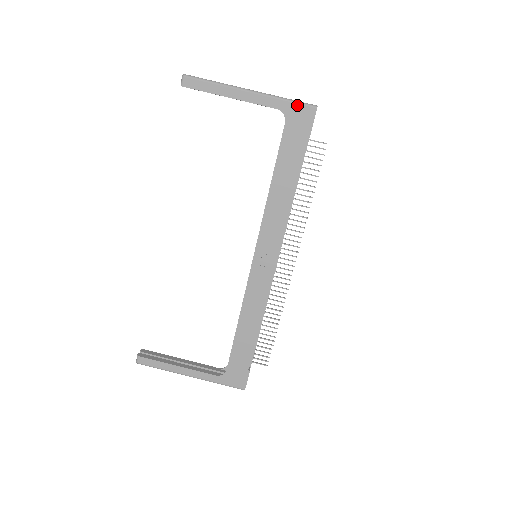
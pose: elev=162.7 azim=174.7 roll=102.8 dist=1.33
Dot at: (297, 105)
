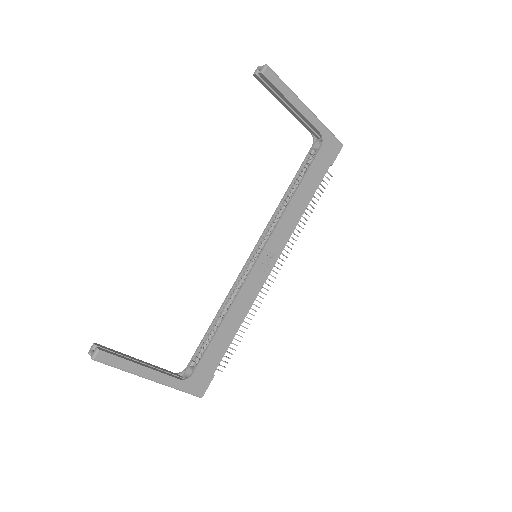
Dot at: (333, 137)
